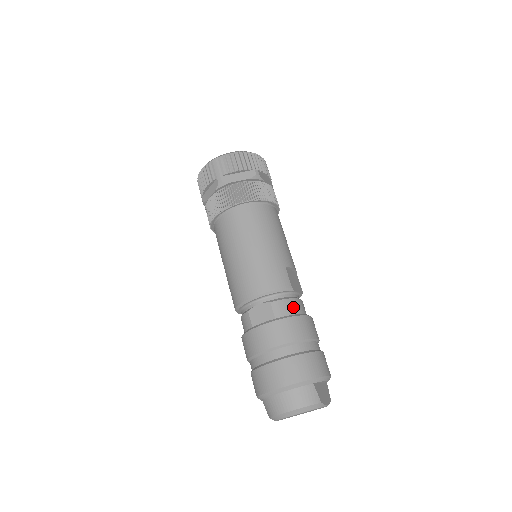
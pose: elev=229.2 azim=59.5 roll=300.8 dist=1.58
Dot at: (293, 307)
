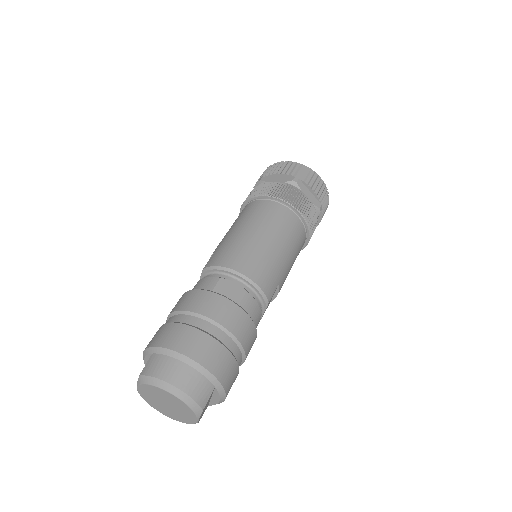
Dot at: (256, 316)
